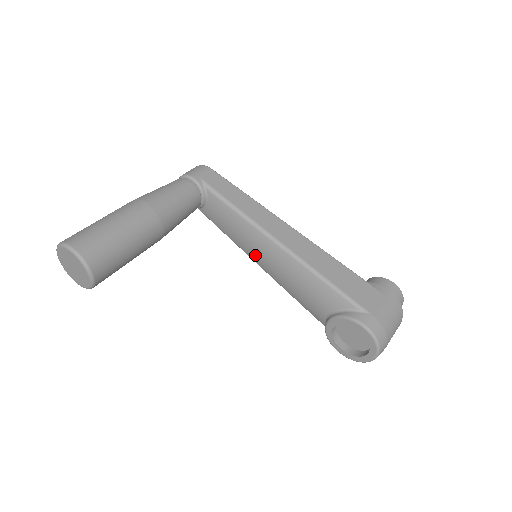
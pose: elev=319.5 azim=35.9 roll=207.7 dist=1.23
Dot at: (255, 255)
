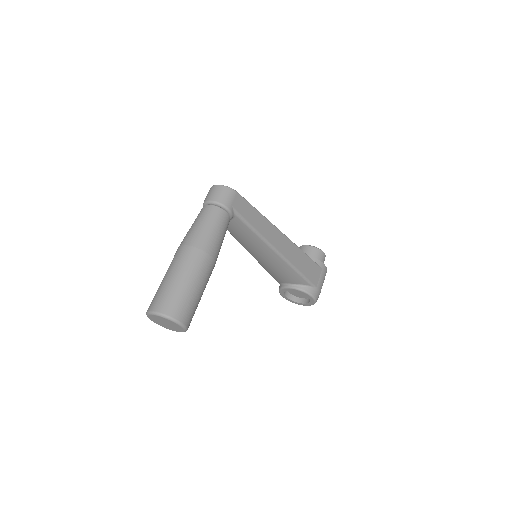
Dot at: (251, 250)
